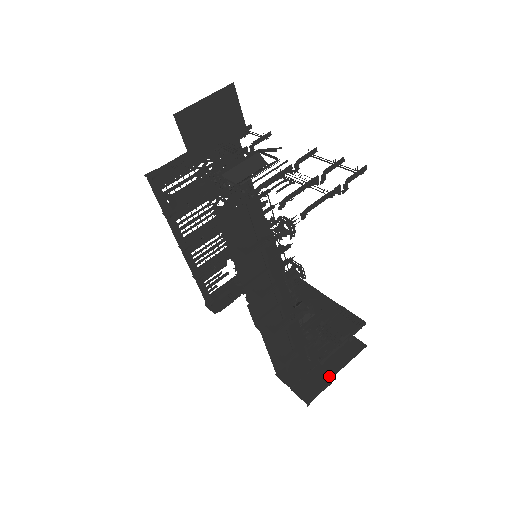
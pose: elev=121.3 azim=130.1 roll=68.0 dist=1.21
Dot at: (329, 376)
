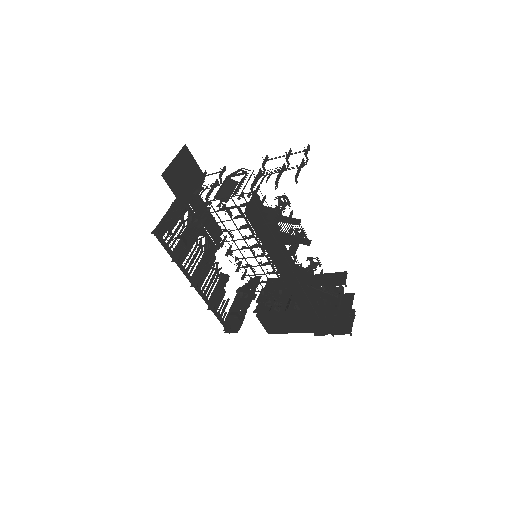
Dot at: (350, 312)
